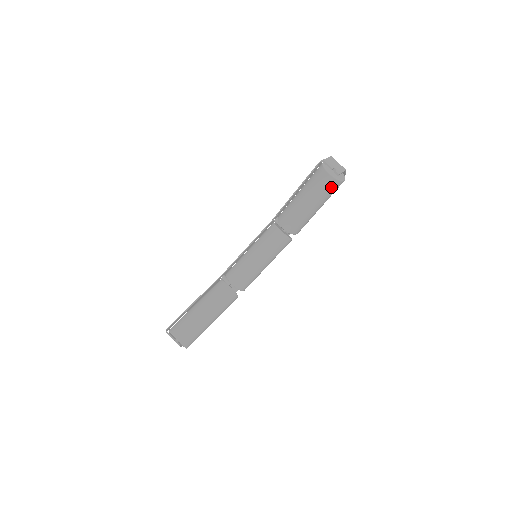
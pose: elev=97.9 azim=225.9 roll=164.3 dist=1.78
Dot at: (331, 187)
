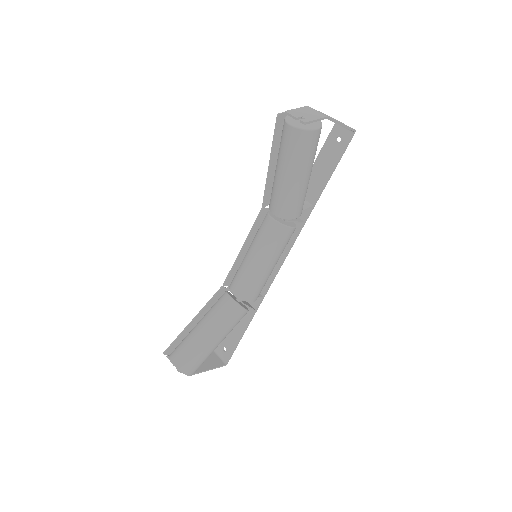
Dot at: (300, 142)
